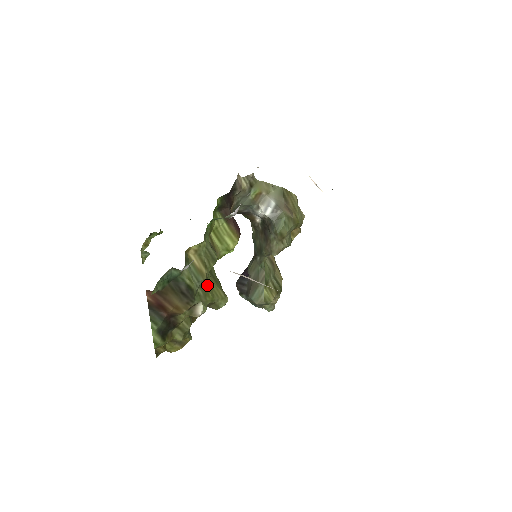
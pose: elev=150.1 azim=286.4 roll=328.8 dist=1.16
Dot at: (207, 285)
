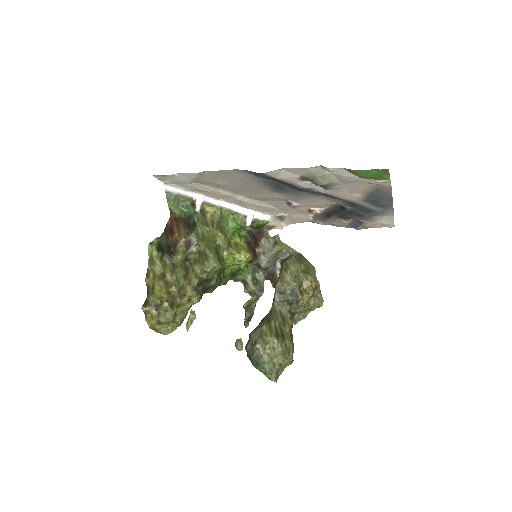
Dot at: (208, 239)
